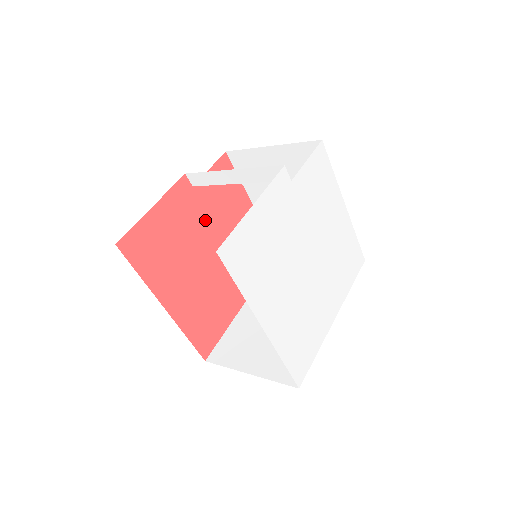
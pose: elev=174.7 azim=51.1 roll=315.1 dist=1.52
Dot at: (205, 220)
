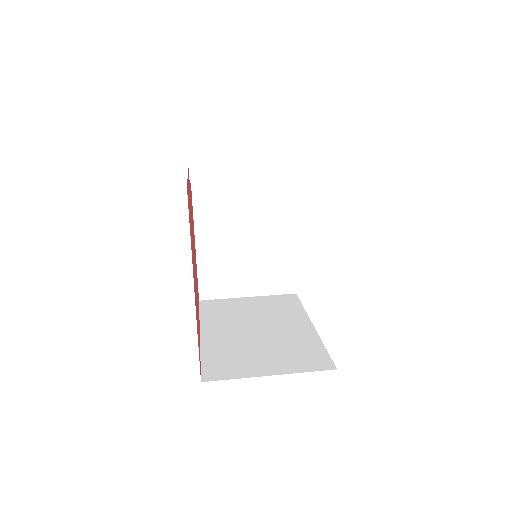
Dot at: occluded
